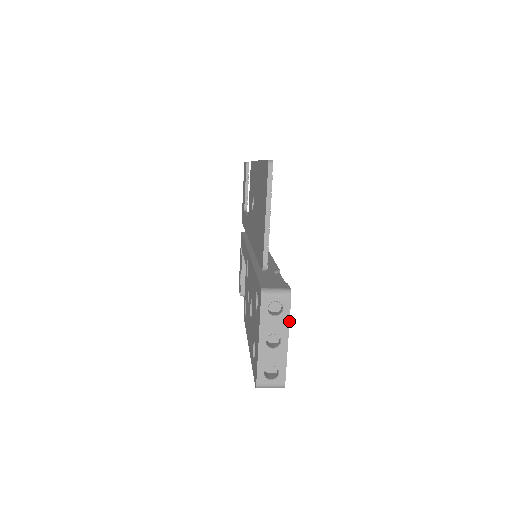
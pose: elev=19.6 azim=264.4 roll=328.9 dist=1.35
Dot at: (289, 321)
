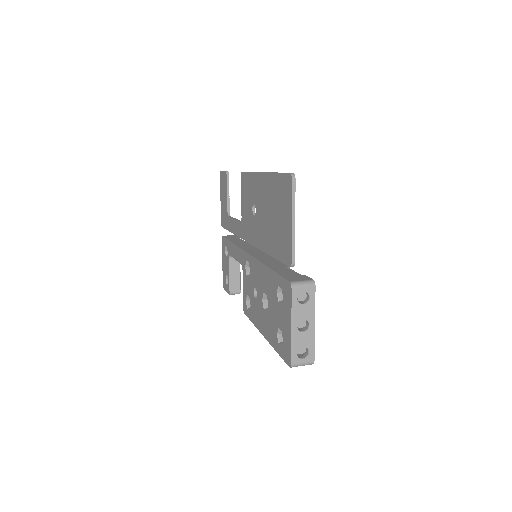
Dot at: occluded
